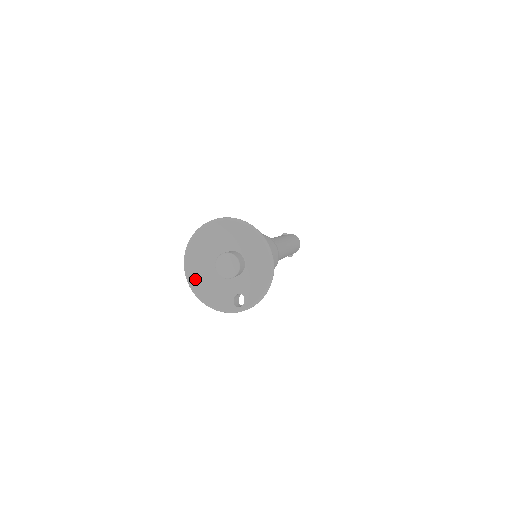
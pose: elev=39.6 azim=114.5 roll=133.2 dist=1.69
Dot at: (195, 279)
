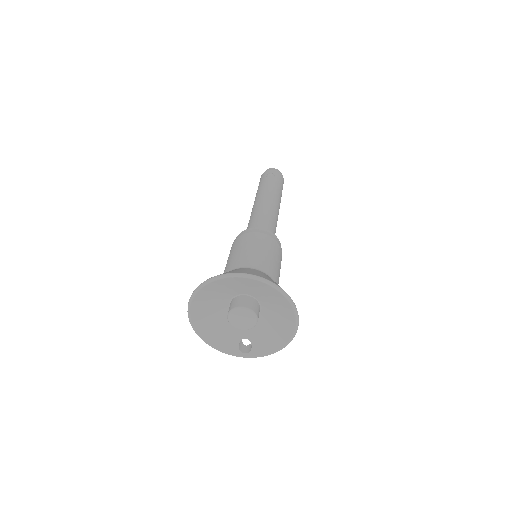
Dot at: (198, 318)
